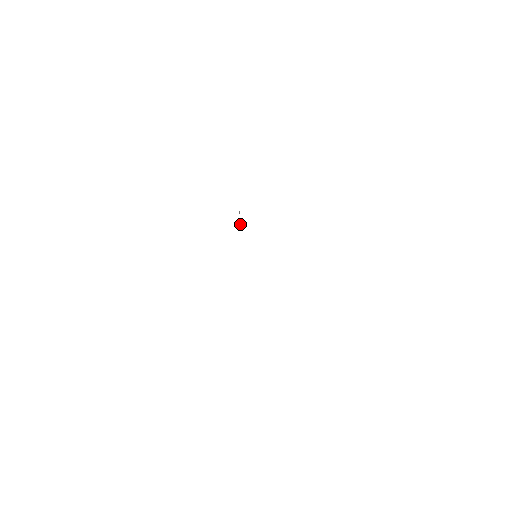
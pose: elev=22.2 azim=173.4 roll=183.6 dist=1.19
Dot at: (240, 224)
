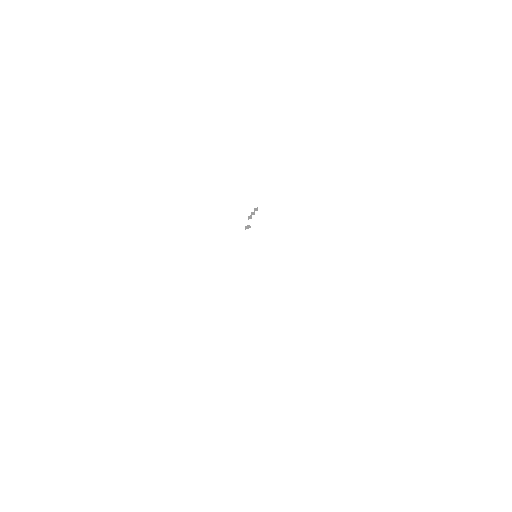
Dot at: occluded
